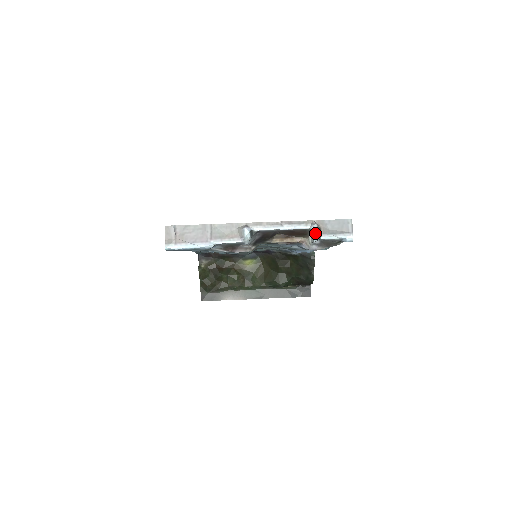
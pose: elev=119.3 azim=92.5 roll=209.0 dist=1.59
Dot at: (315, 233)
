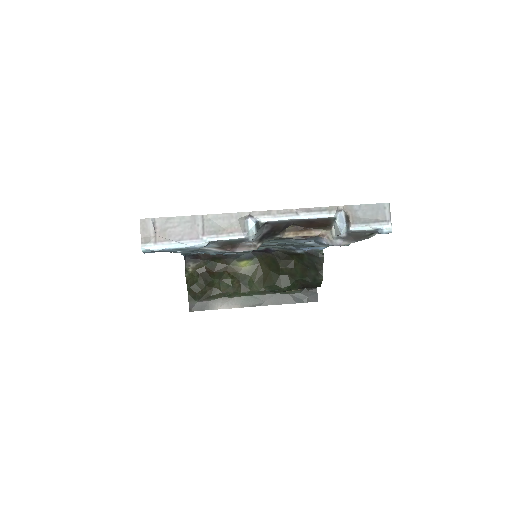
Dot at: (342, 223)
